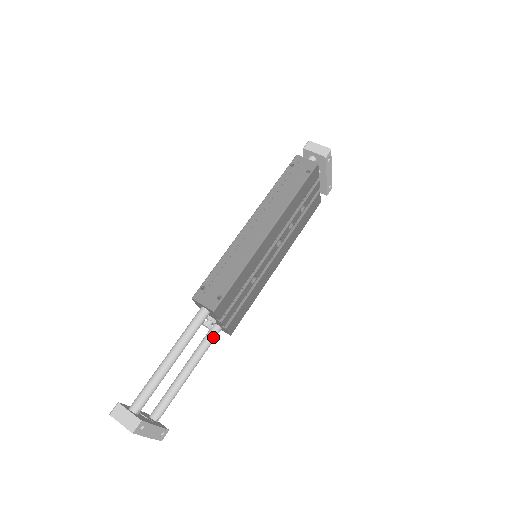
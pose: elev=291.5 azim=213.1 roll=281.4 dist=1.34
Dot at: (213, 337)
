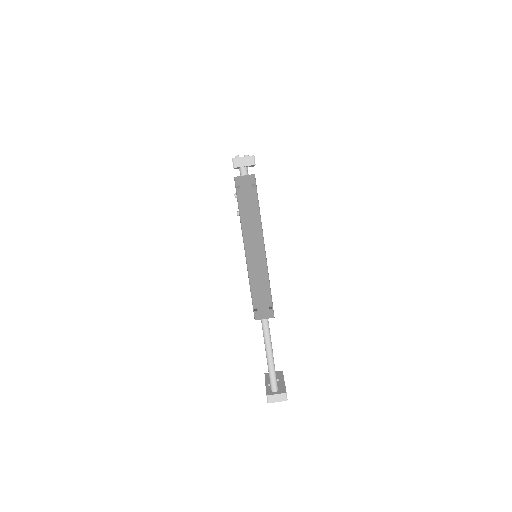
Dot at: occluded
